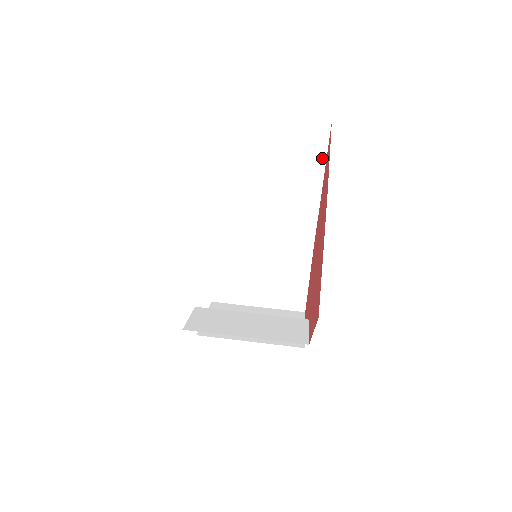
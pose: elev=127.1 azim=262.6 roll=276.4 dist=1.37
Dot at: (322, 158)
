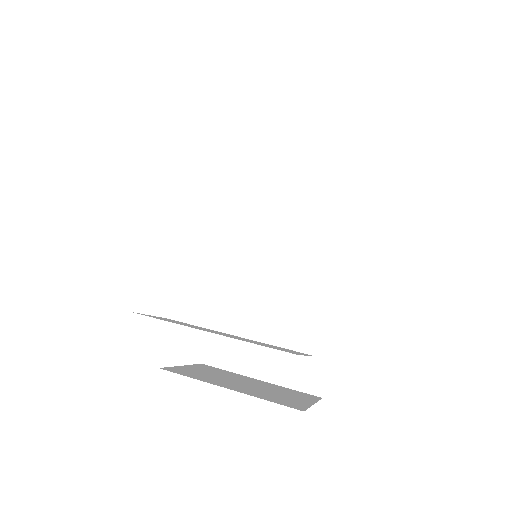
Dot at: (357, 164)
